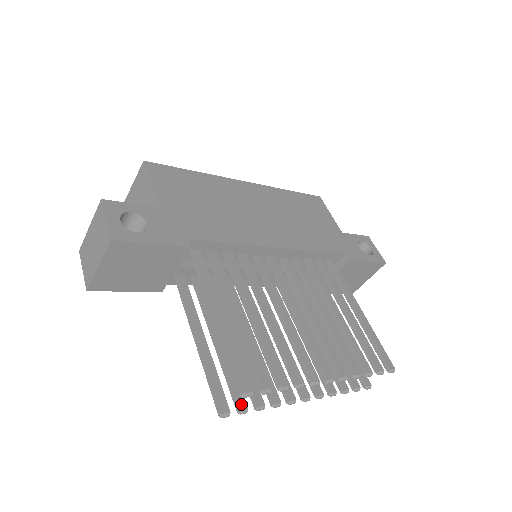
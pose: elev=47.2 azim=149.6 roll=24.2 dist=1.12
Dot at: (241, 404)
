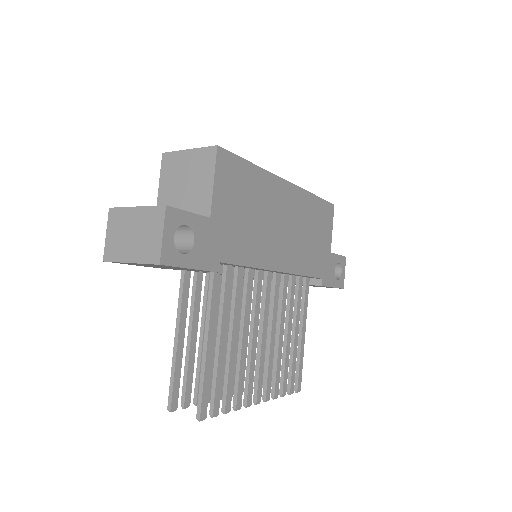
Dot at: (187, 401)
